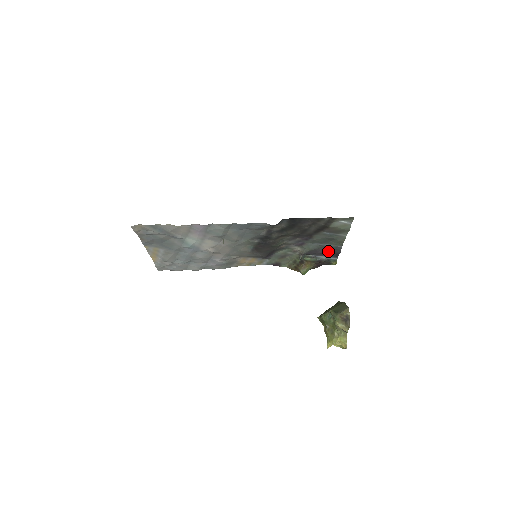
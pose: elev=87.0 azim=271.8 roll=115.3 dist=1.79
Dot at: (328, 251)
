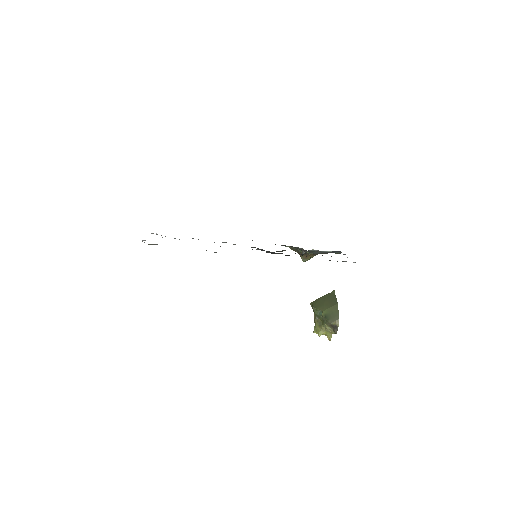
Dot at: occluded
